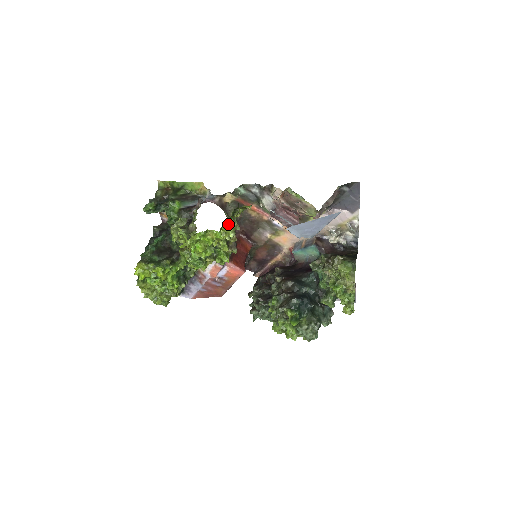
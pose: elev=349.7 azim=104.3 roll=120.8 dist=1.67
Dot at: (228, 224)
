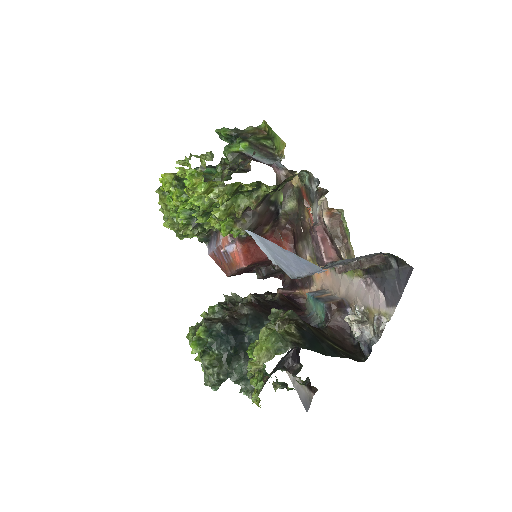
Dot at: (223, 184)
